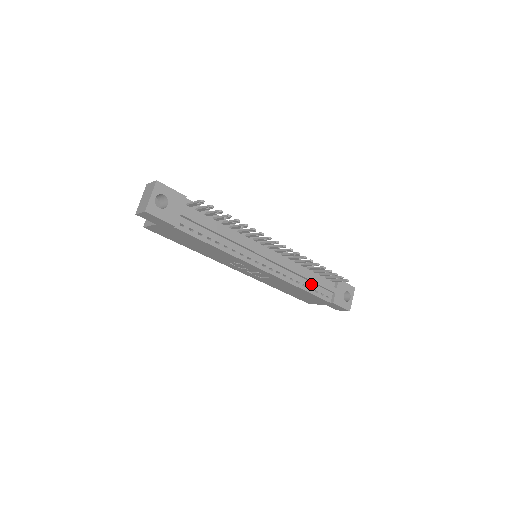
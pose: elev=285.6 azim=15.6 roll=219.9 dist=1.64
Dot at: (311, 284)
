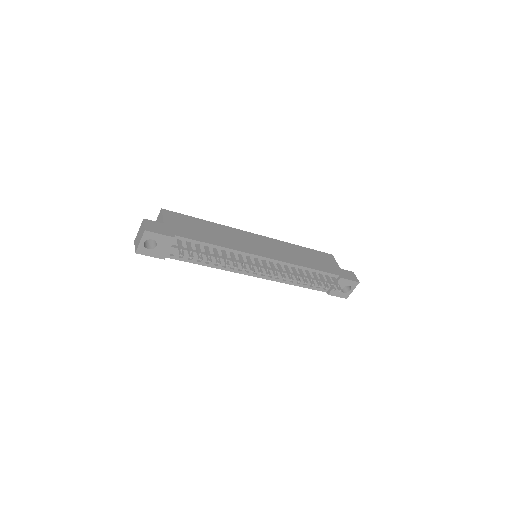
Dot at: occluded
